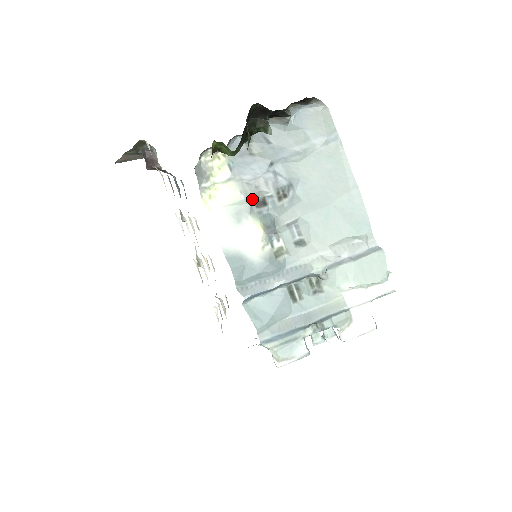
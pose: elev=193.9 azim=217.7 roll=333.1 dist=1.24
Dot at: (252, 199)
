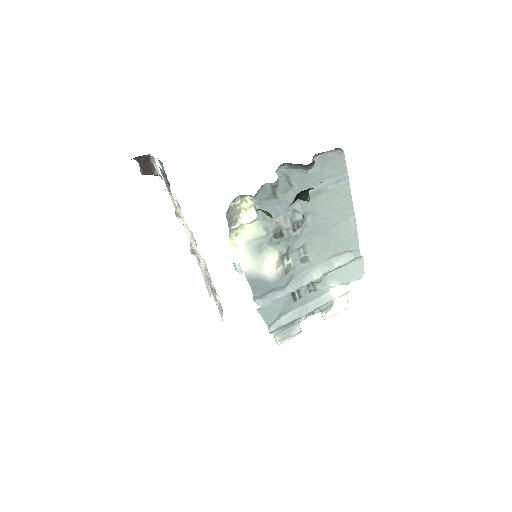
Dot at: (272, 233)
